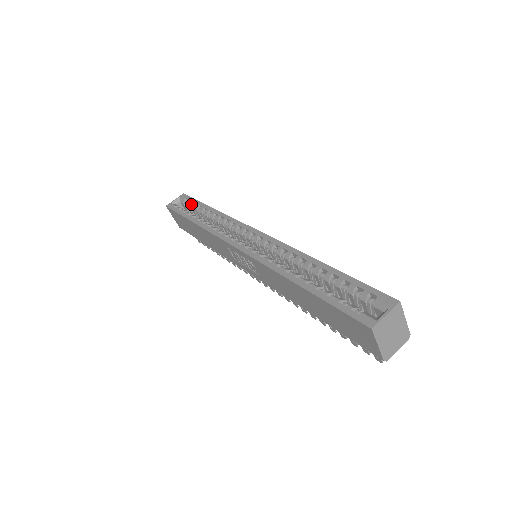
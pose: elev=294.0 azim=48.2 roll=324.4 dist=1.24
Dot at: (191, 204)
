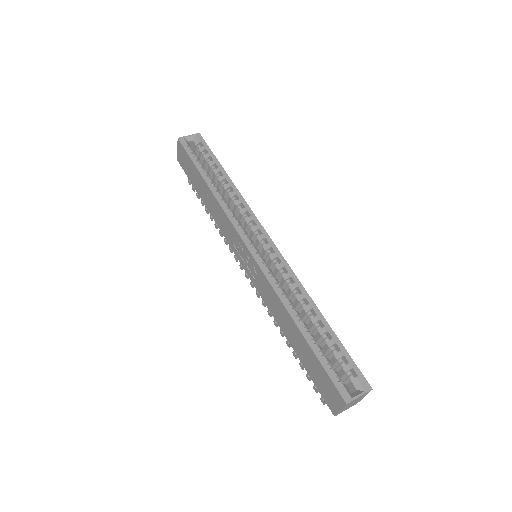
Dot at: (206, 155)
